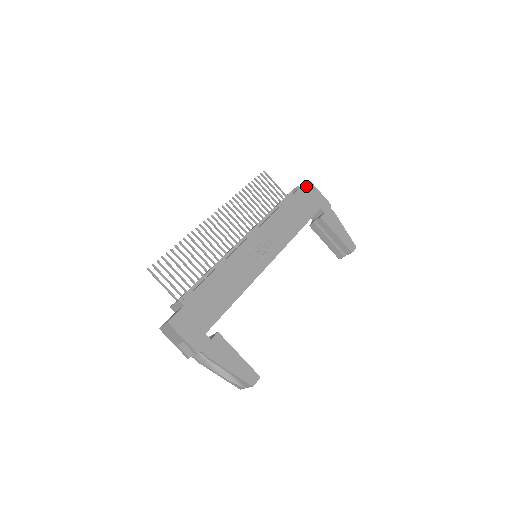
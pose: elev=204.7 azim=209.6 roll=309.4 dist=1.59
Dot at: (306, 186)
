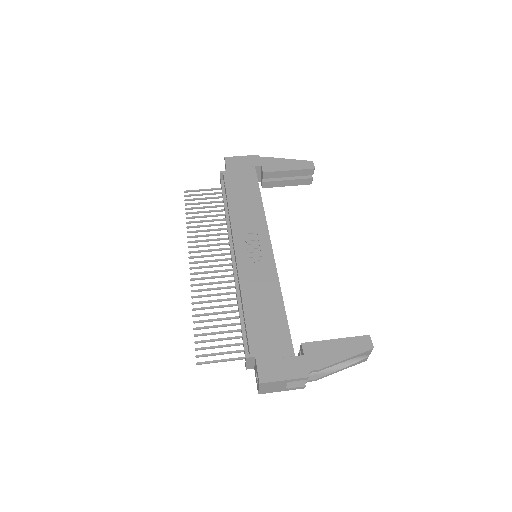
Dot at: (226, 164)
